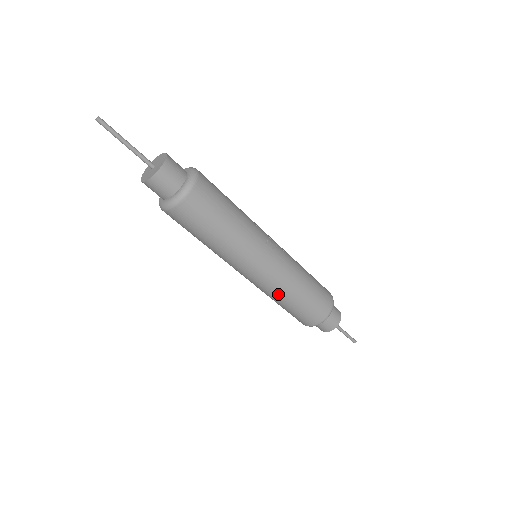
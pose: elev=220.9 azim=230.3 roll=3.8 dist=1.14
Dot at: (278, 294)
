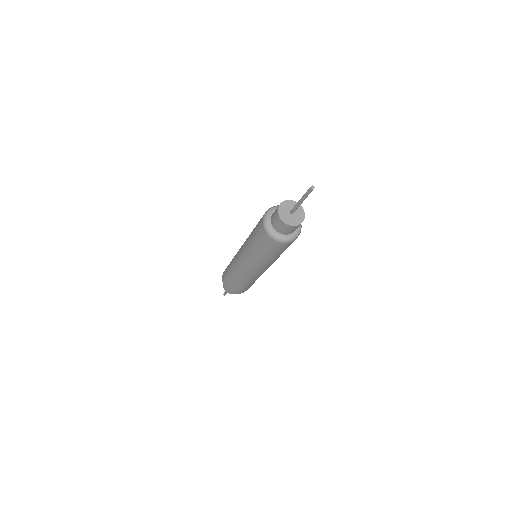
Dot at: (247, 280)
